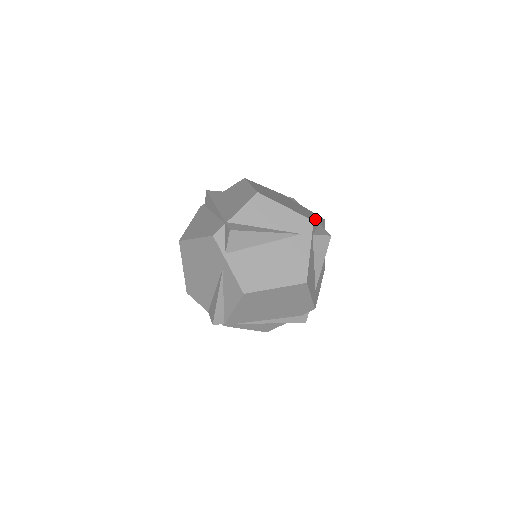
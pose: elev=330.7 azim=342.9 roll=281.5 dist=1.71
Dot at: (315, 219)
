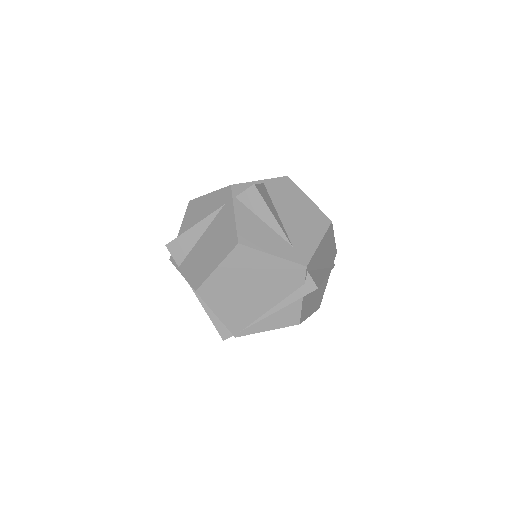
Dot at: (247, 183)
